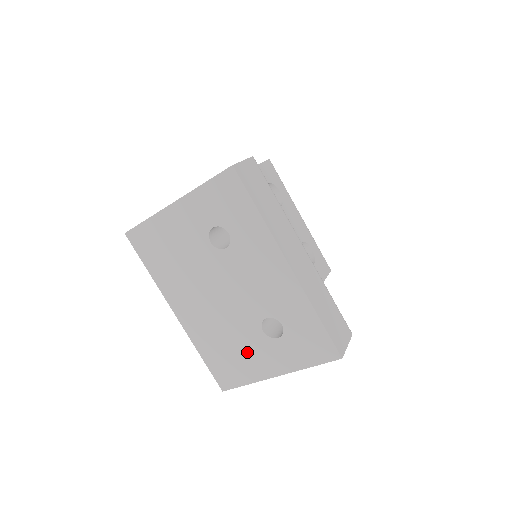
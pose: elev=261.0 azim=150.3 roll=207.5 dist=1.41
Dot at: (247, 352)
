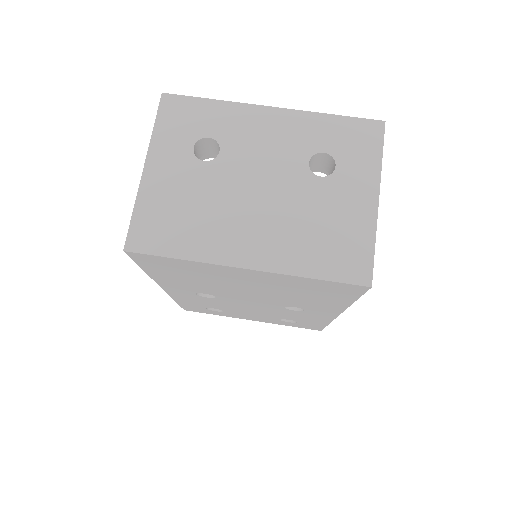
Dot at: (335, 213)
